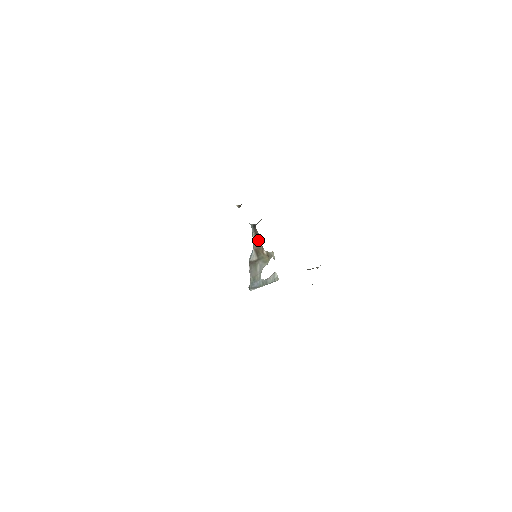
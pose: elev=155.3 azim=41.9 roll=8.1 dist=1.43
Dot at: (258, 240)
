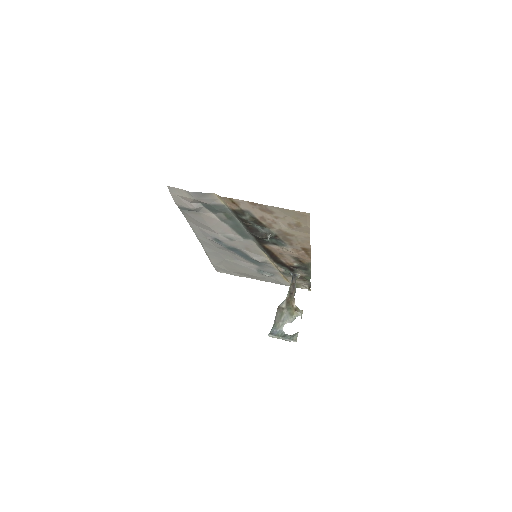
Dot at: (292, 291)
